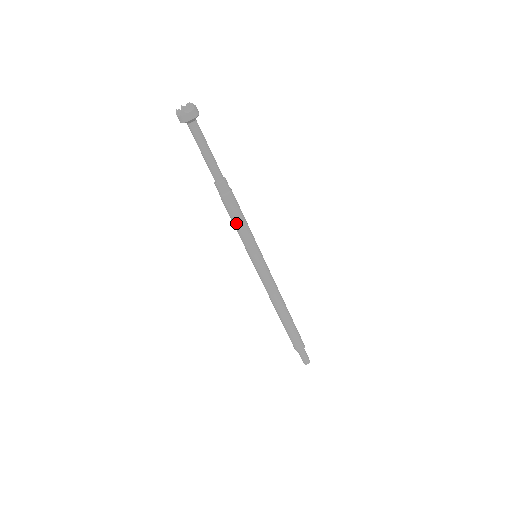
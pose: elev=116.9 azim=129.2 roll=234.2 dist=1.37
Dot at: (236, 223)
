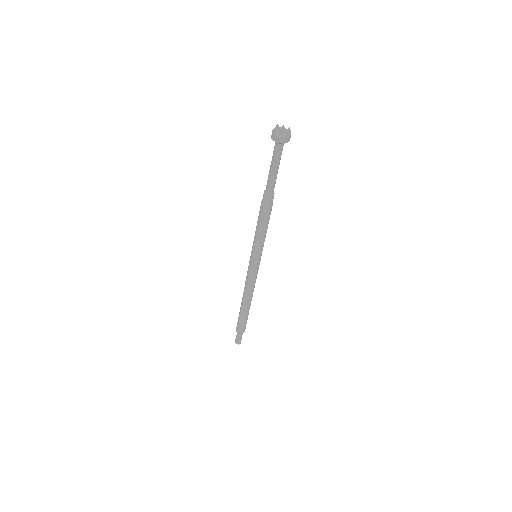
Dot at: (257, 226)
